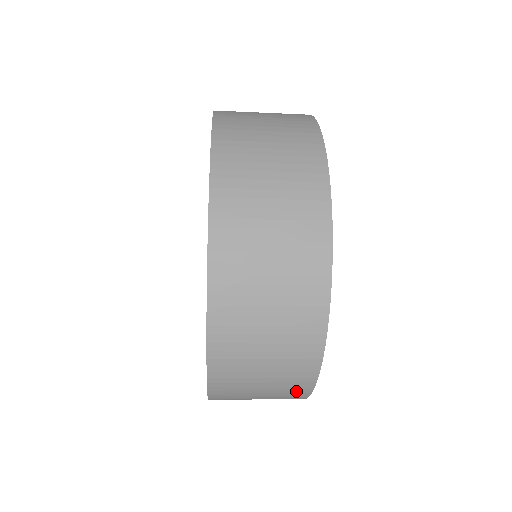
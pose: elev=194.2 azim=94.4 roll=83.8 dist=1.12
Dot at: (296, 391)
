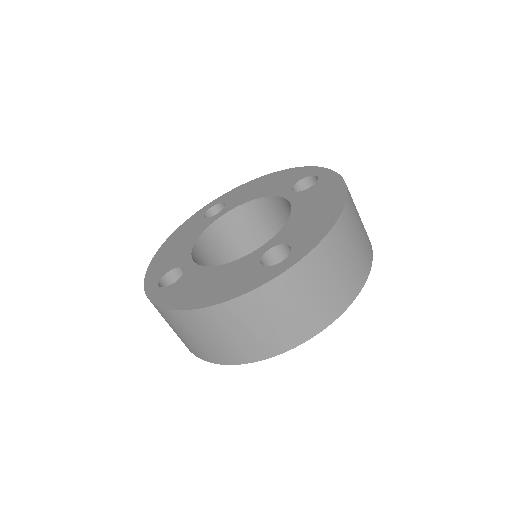
Dot at: (260, 350)
